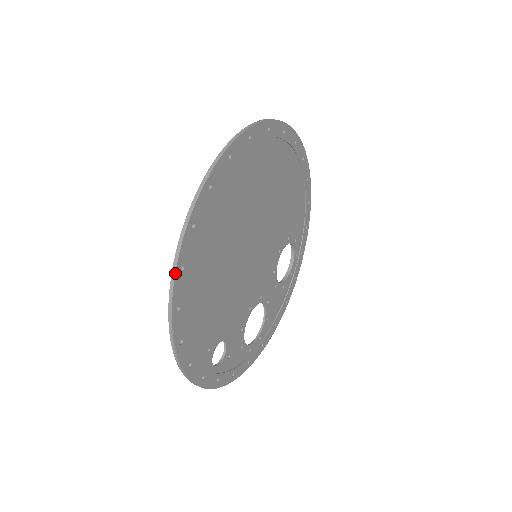
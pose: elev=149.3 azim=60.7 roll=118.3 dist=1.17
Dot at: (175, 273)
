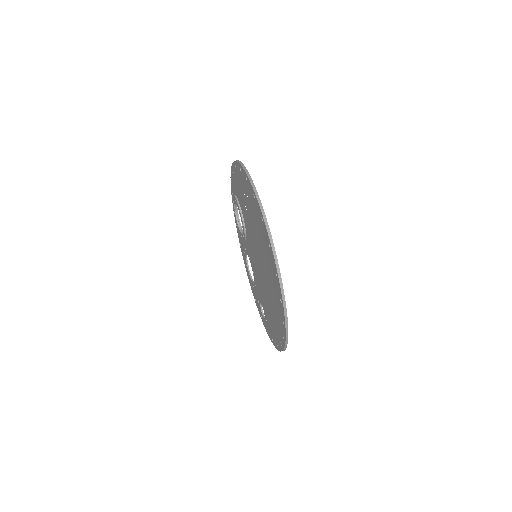
Dot at: (287, 343)
